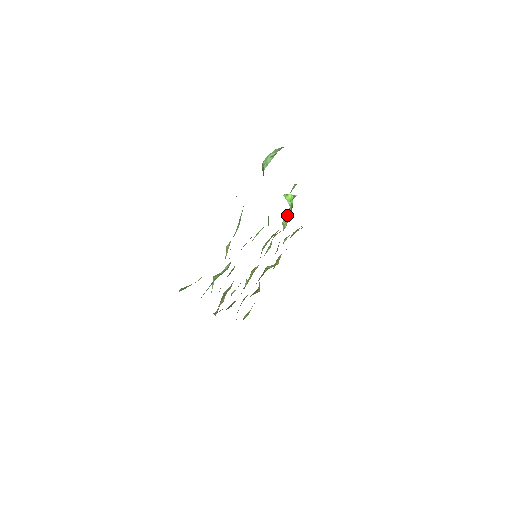
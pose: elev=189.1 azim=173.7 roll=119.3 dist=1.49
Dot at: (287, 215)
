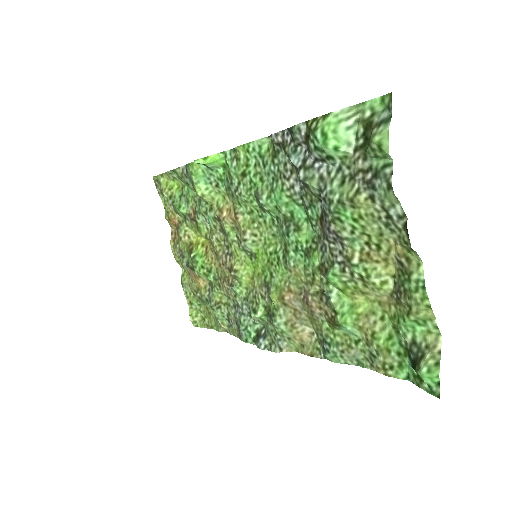
Dot at: (199, 181)
